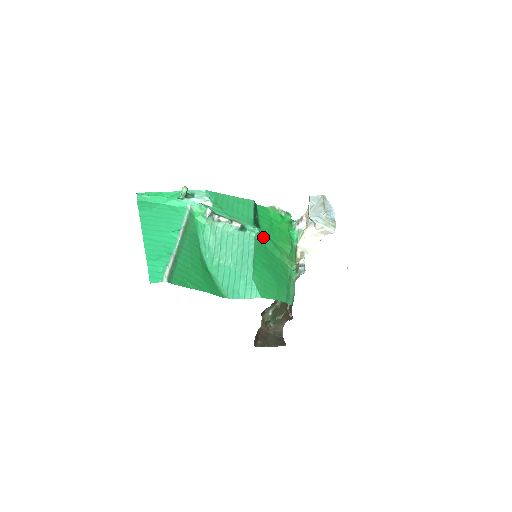
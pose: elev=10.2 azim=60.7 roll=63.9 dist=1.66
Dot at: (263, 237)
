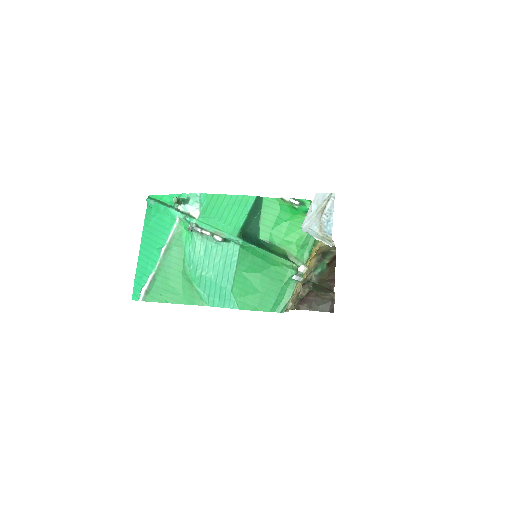
Dot at: (249, 248)
